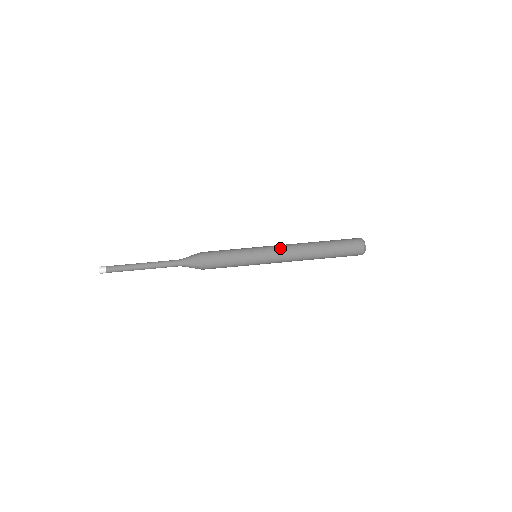
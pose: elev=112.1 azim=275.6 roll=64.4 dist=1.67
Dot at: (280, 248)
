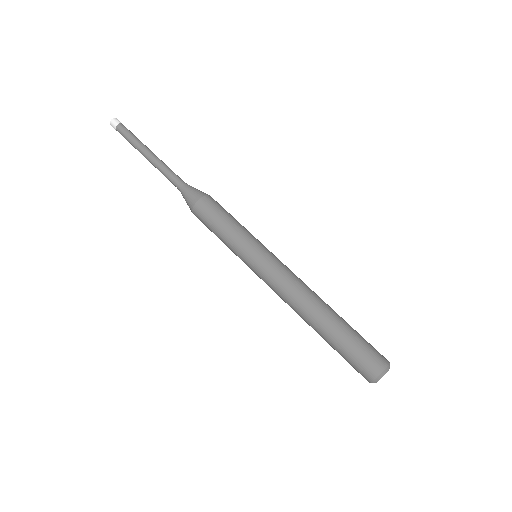
Dot at: (286, 272)
